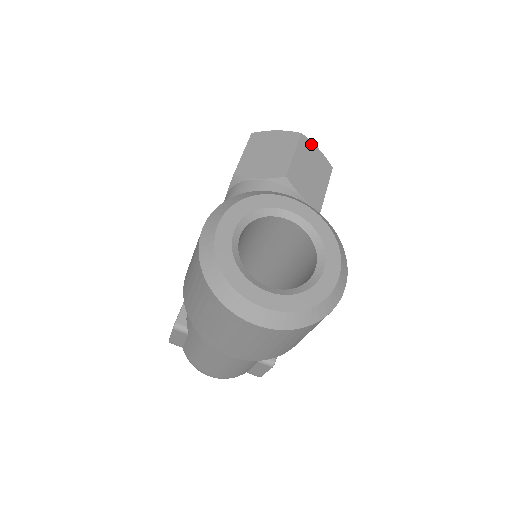
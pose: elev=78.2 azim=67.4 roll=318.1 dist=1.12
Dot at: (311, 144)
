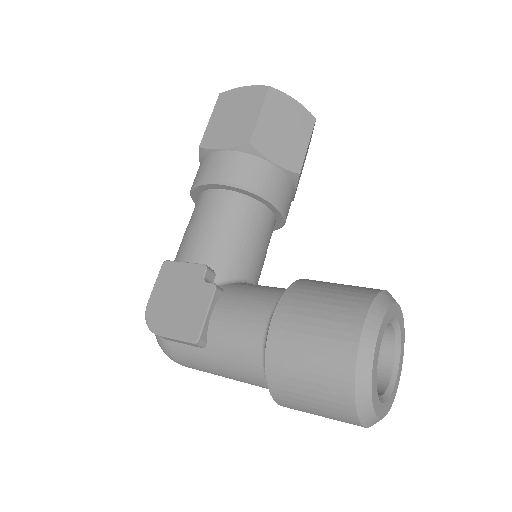
Dot at: (313, 129)
